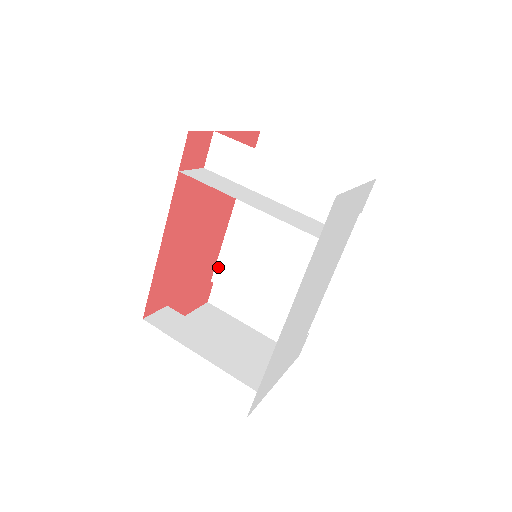
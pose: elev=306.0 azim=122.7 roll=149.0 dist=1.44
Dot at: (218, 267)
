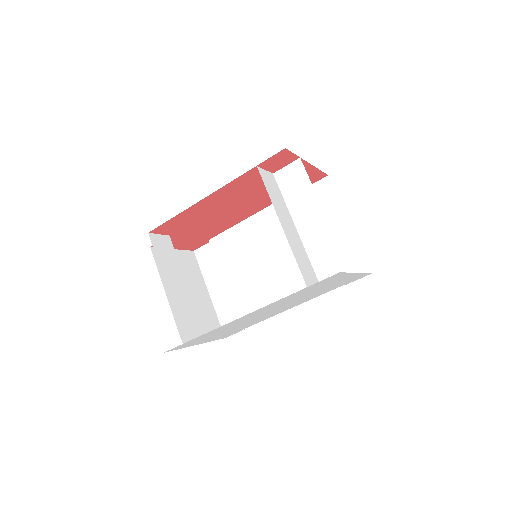
Dot at: (222, 235)
